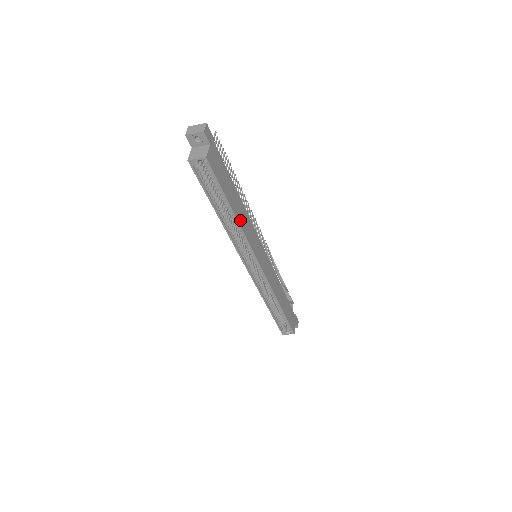
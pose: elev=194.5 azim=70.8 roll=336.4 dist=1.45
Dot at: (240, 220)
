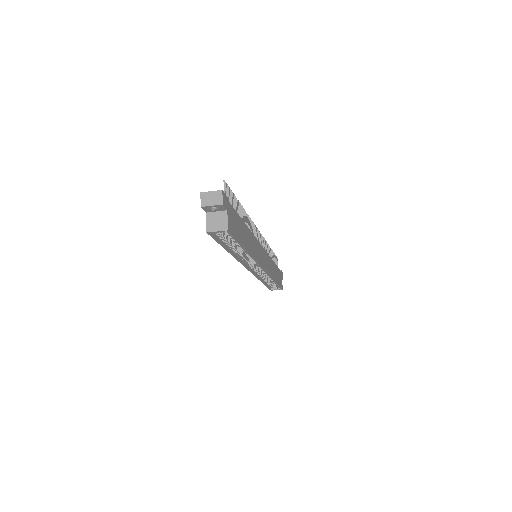
Dot at: (250, 250)
